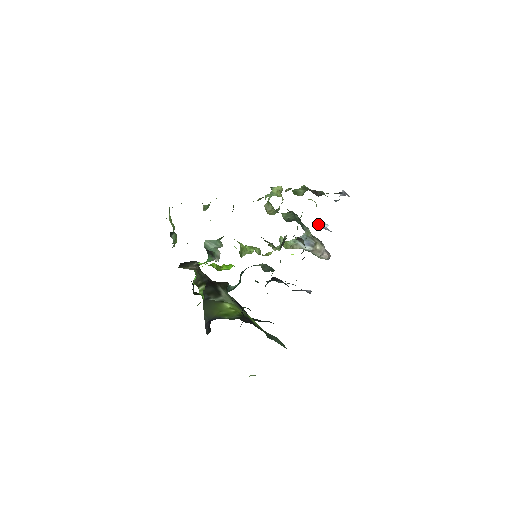
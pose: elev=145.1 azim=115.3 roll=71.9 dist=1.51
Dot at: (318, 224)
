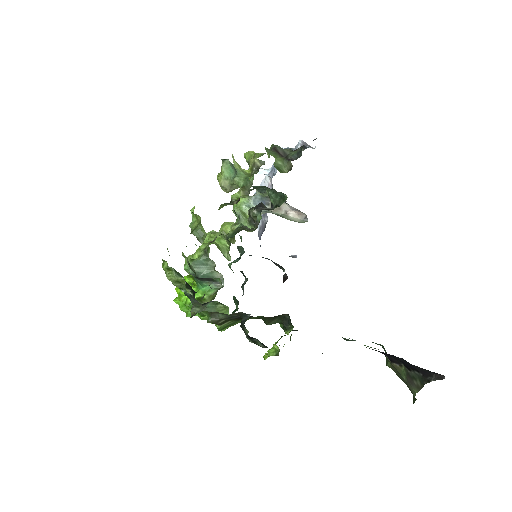
Dot at: occluded
